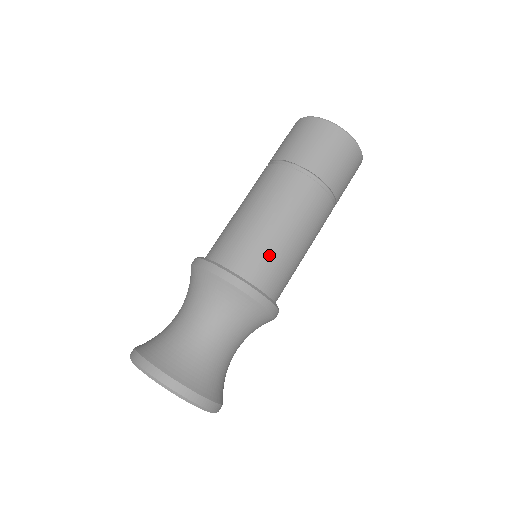
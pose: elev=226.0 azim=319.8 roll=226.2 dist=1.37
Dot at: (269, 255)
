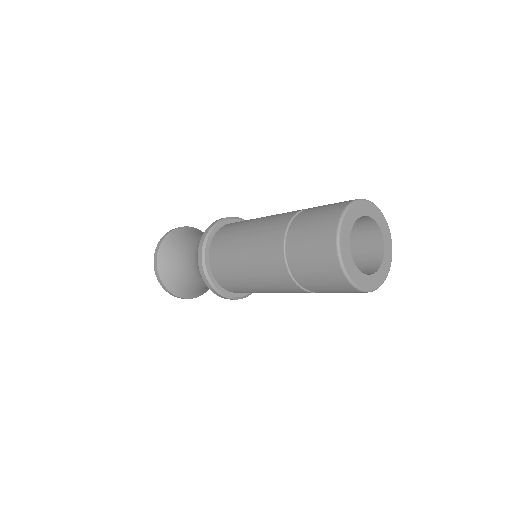
Dot at: (248, 291)
